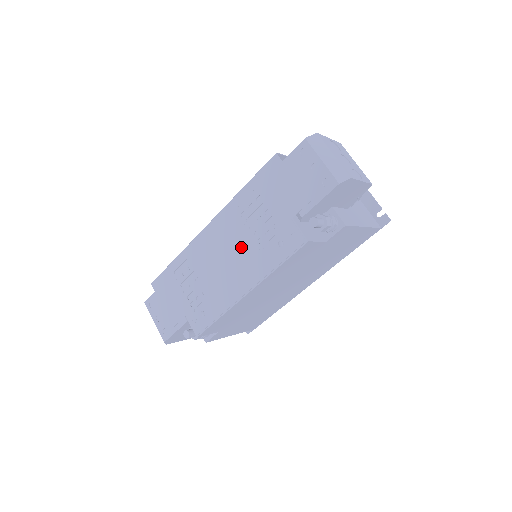
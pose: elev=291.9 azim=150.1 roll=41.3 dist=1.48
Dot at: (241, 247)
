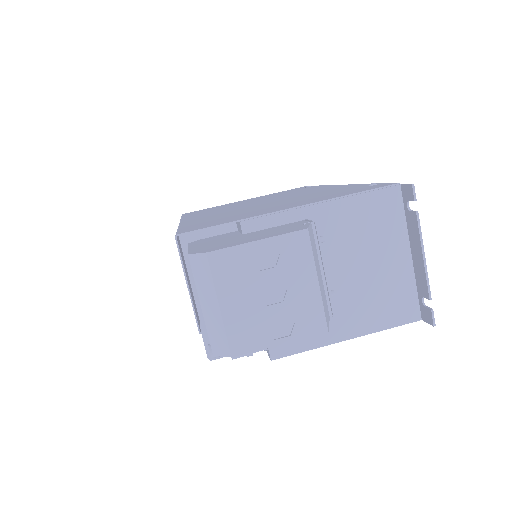
Dot at: occluded
